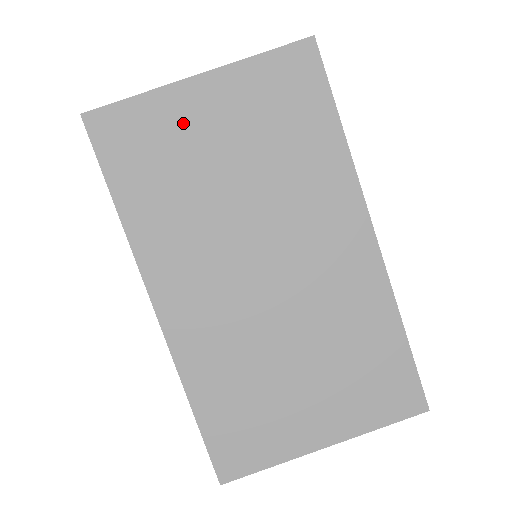
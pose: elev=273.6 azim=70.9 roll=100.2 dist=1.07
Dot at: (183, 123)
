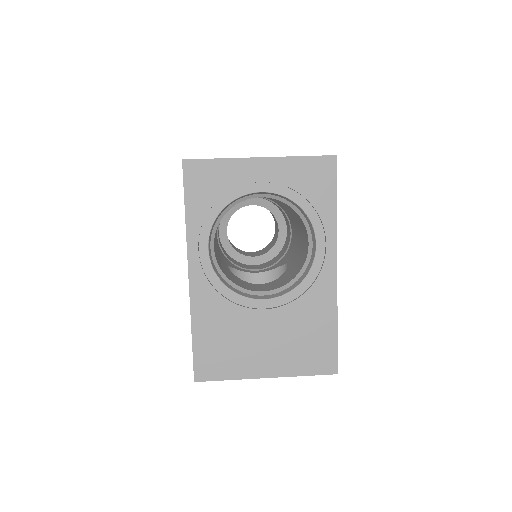
Dot at: occluded
